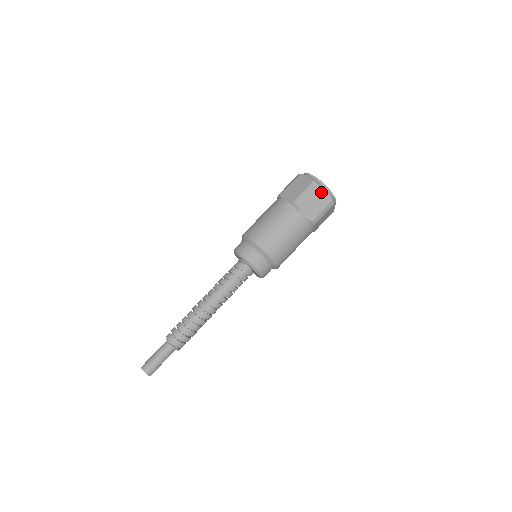
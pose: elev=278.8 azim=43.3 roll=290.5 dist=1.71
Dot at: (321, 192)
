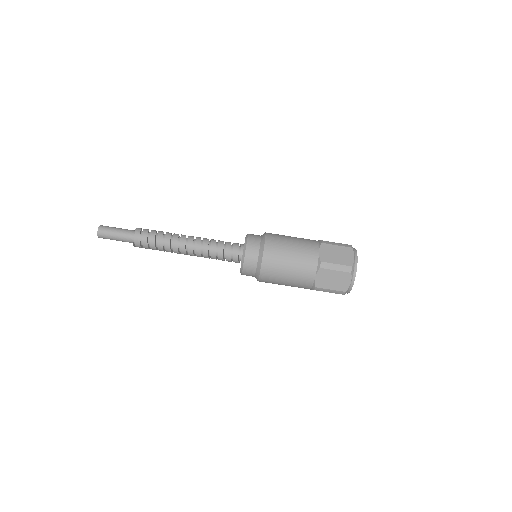
Dot at: occluded
